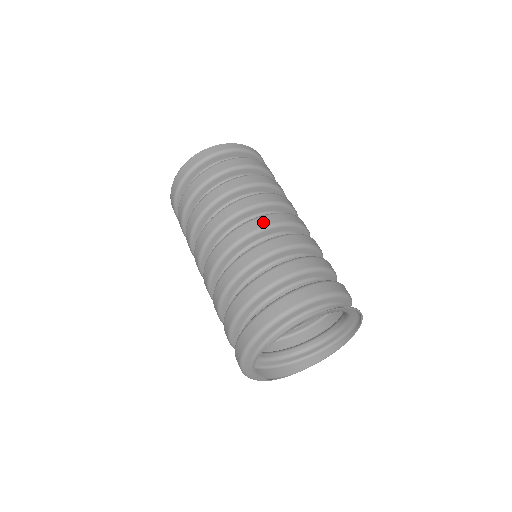
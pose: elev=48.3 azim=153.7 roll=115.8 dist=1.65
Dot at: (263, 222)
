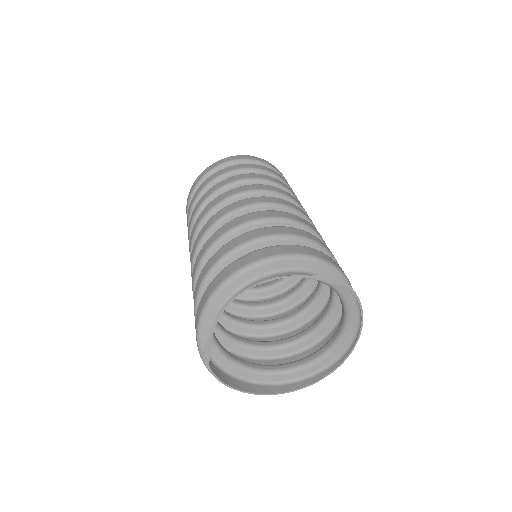
Dot at: (296, 207)
